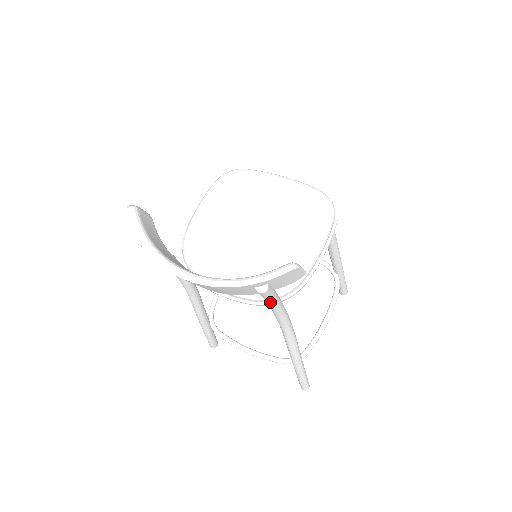
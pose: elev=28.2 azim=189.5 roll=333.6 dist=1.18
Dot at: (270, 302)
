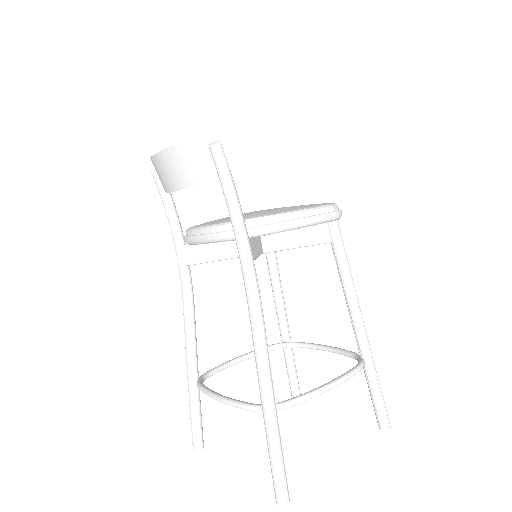
Dot at: (224, 185)
